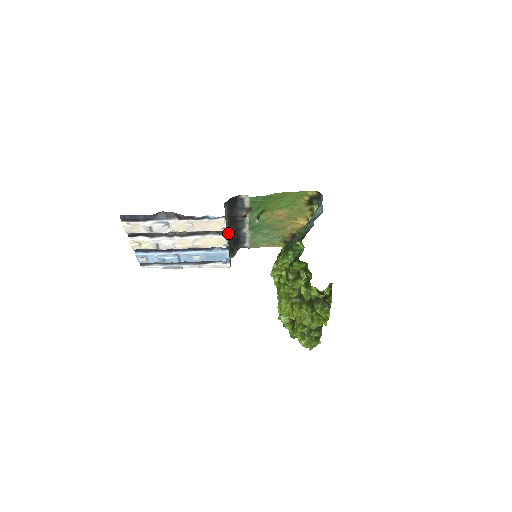
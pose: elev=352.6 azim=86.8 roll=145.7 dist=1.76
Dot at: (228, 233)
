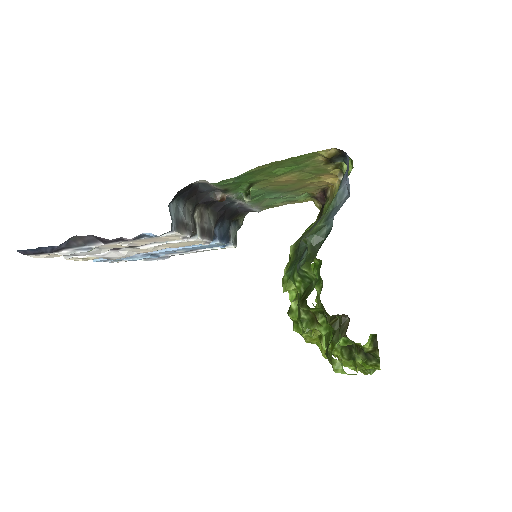
Dot at: (206, 224)
